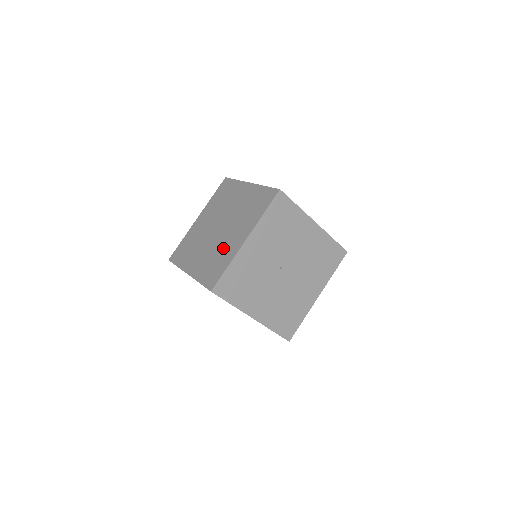
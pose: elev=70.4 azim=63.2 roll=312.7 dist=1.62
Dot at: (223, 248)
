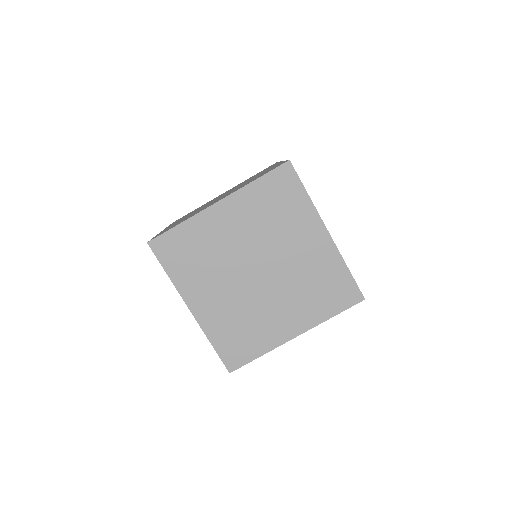
Dot at: occluded
